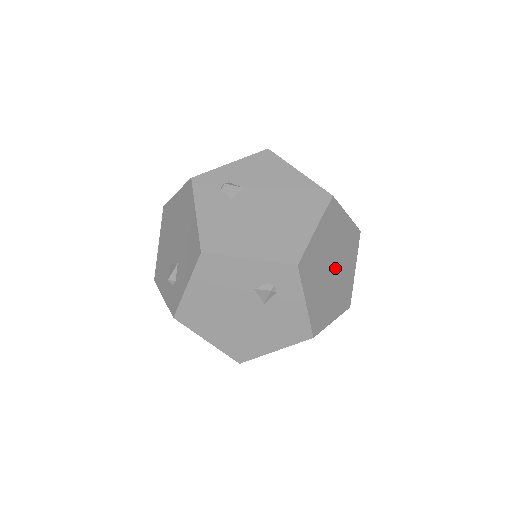
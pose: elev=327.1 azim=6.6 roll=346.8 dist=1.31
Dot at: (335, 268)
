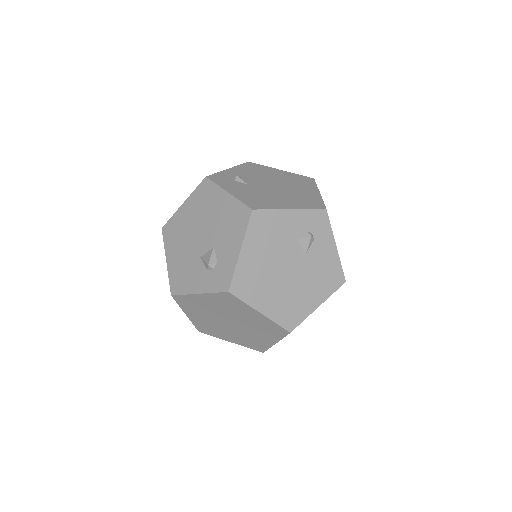
Dot at: occluded
